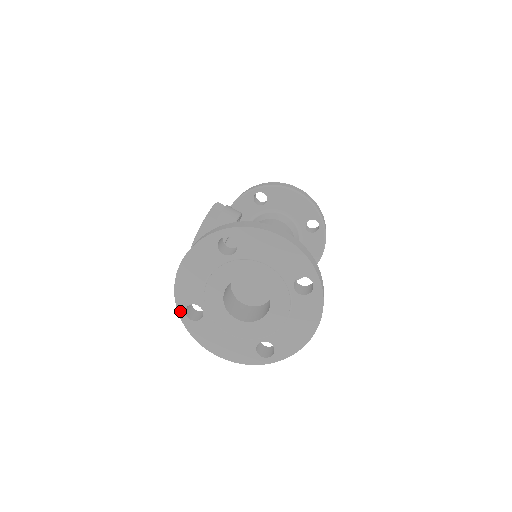
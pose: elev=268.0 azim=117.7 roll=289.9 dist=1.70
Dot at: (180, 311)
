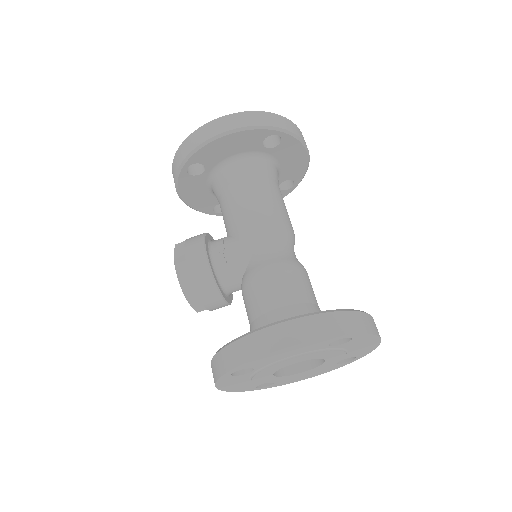
Dot at: (253, 390)
